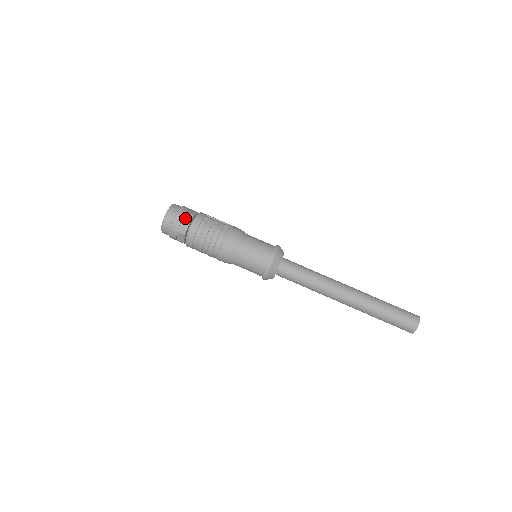
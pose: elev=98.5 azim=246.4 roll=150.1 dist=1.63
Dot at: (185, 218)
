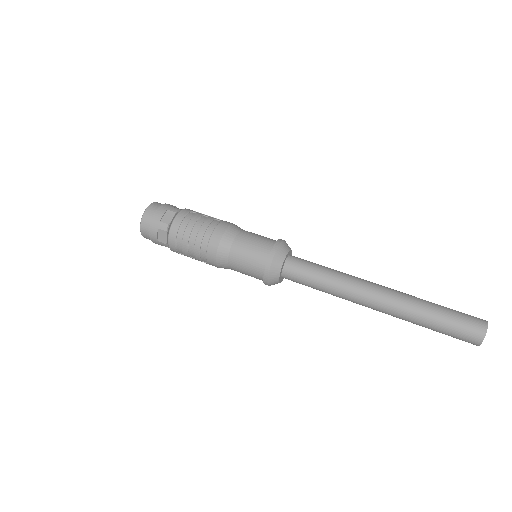
Dot at: (168, 212)
